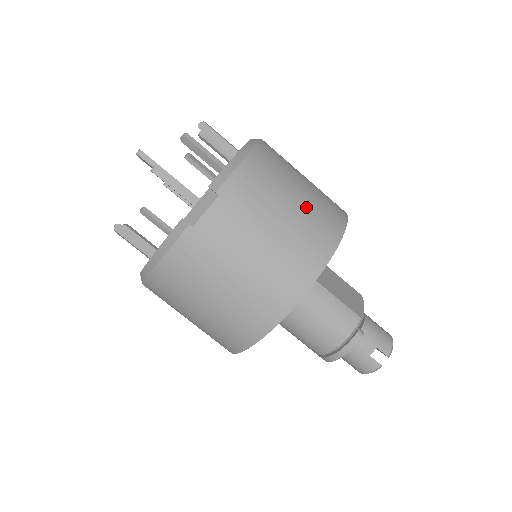
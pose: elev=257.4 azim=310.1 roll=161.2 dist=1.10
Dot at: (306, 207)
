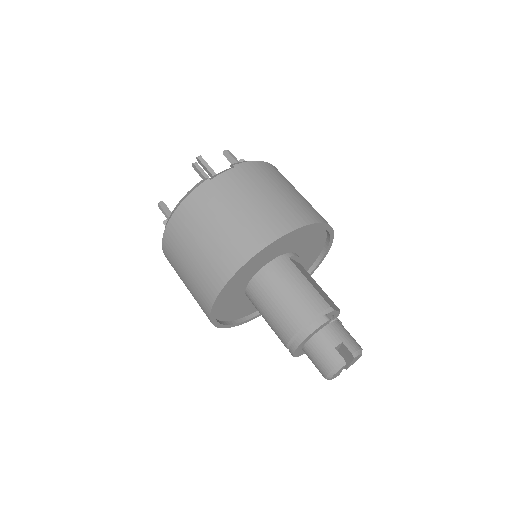
Dot at: (297, 198)
